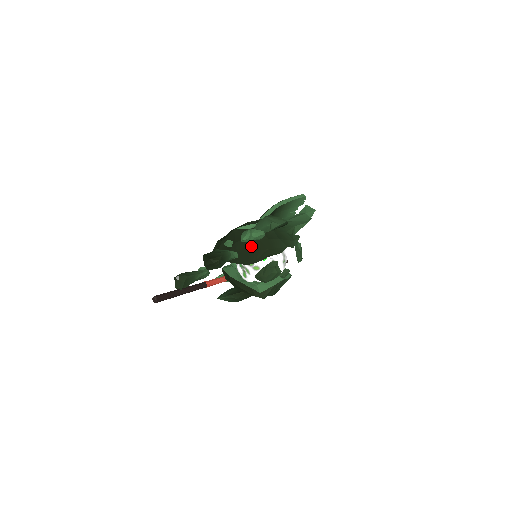
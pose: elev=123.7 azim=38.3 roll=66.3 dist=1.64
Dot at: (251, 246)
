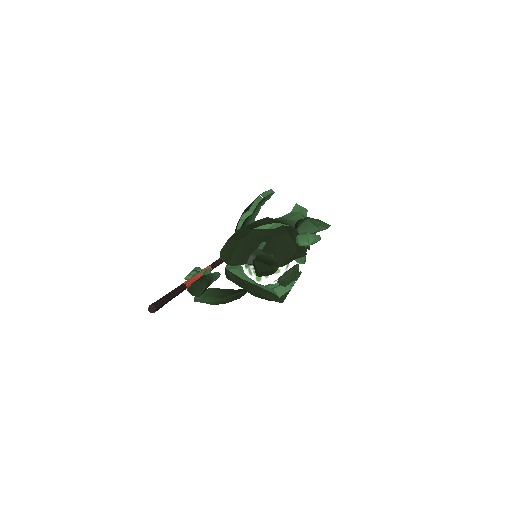
Dot at: (279, 248)
